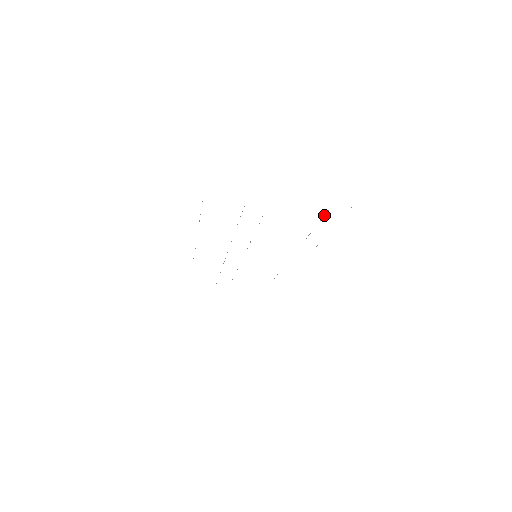
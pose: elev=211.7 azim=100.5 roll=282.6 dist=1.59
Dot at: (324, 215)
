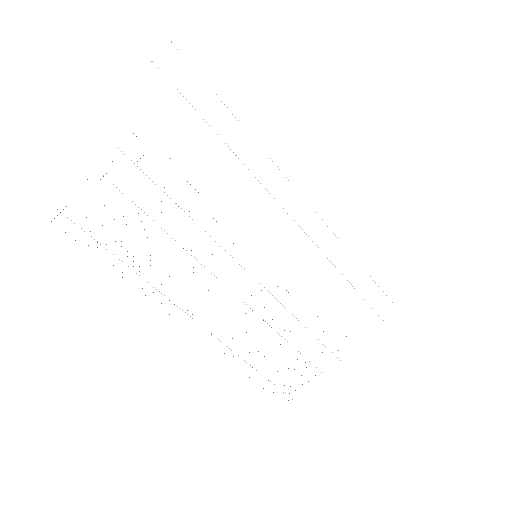
Dot at: occluded
